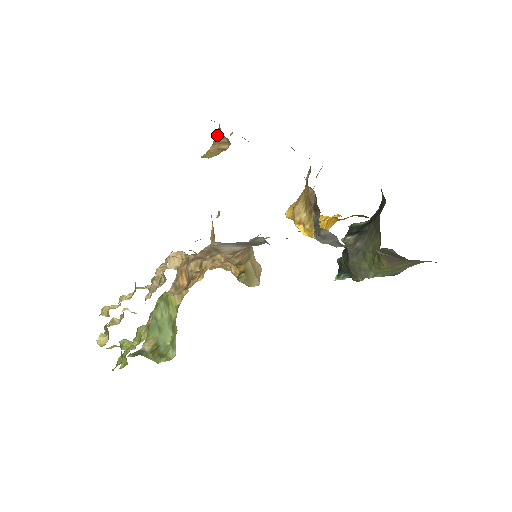
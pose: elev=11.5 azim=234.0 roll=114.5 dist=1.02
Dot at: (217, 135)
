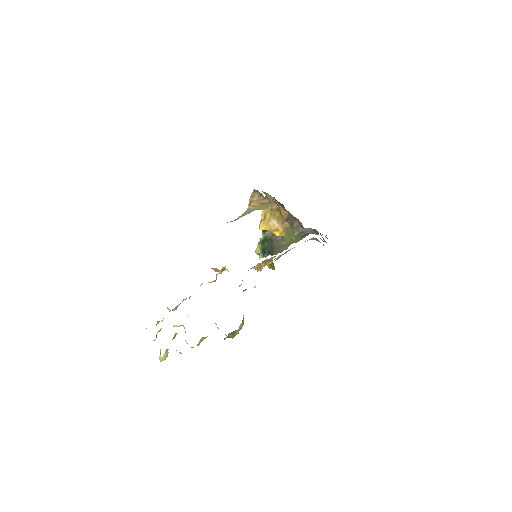
Dot at: (254, 196)
